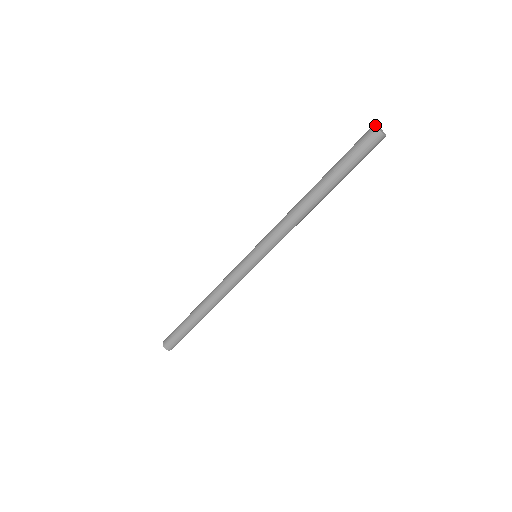
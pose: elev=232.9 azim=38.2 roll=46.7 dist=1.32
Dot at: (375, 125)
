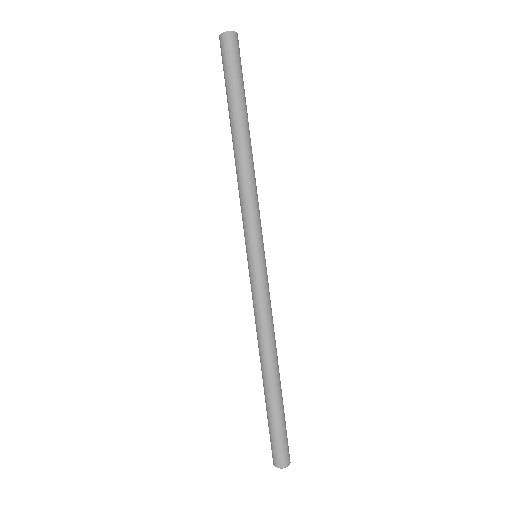
Dot at: (221, 34)
